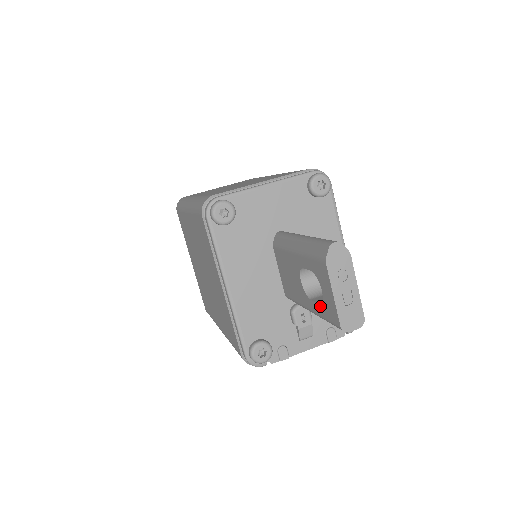
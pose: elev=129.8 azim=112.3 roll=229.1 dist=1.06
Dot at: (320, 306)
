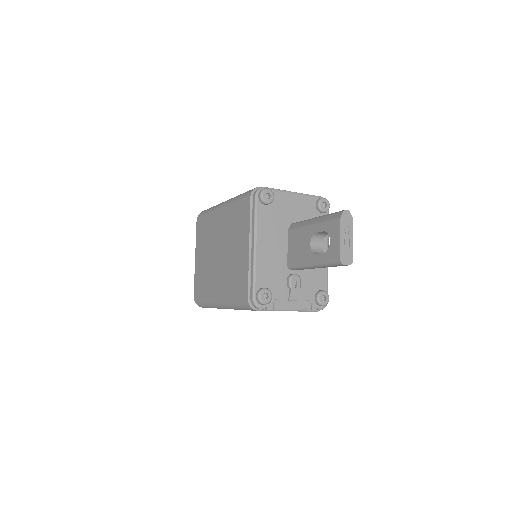
Dot at: (324, 254)
